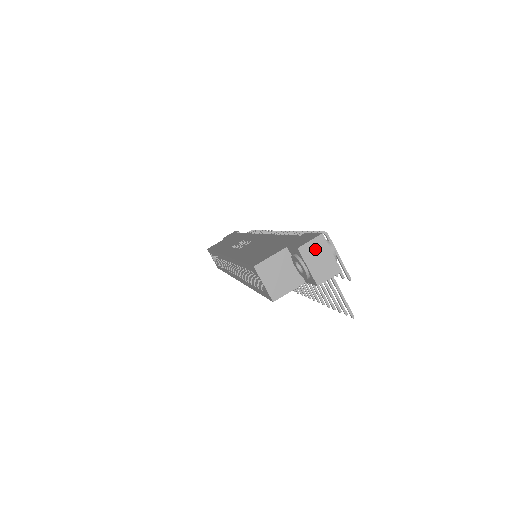
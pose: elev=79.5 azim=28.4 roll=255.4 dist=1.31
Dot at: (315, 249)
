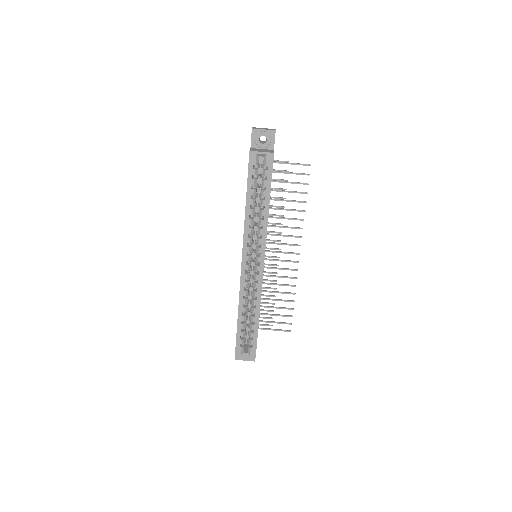
Dot at: (257, 128)
